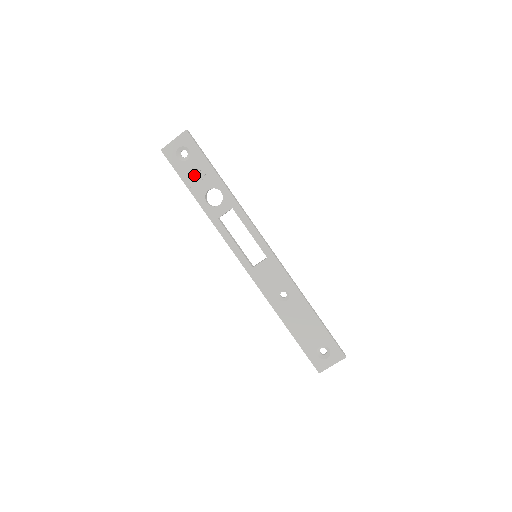
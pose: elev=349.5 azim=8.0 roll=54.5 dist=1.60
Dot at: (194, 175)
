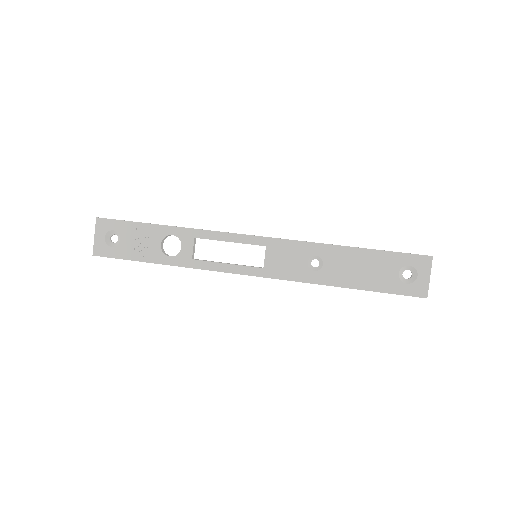
Dot at: (137, 246)
